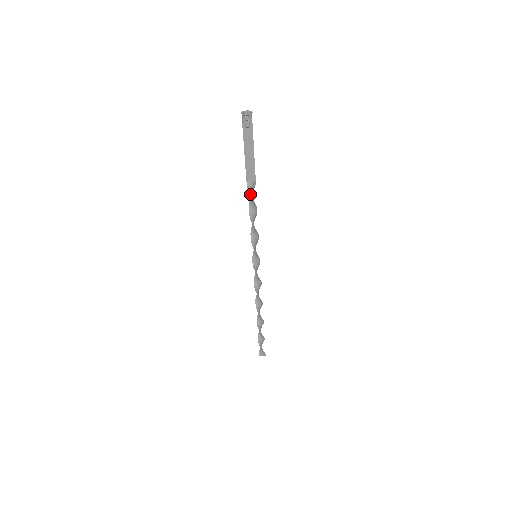
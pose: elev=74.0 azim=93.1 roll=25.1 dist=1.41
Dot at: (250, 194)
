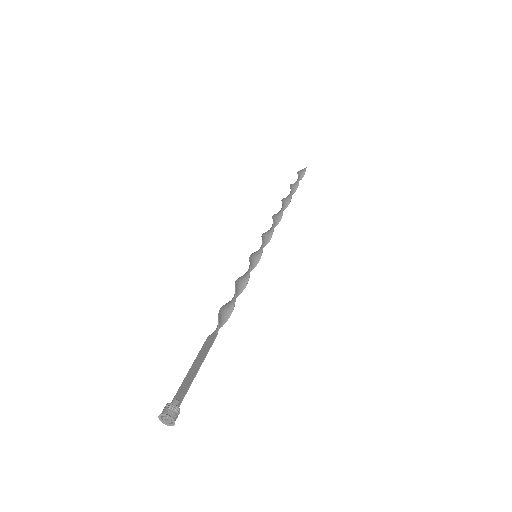
Dot at: occluded
